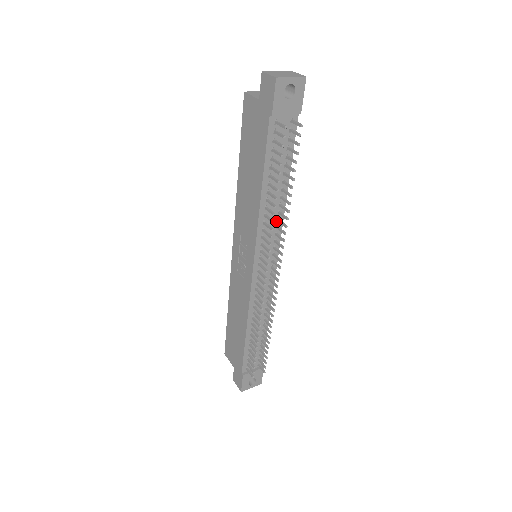
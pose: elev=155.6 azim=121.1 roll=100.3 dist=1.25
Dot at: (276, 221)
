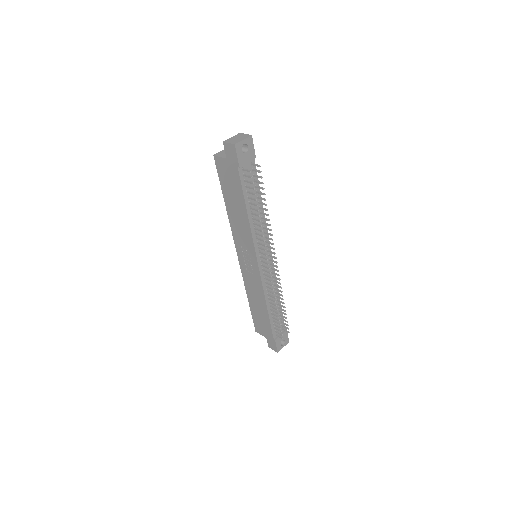
Dot at: (262, 229)
